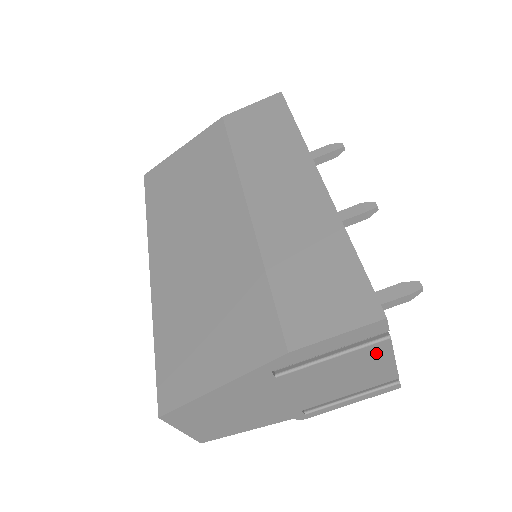
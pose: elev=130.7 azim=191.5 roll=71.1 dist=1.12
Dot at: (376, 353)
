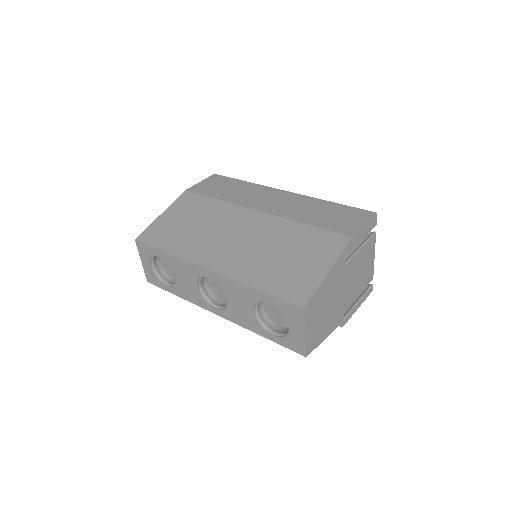
Dot at: (371, 247)
